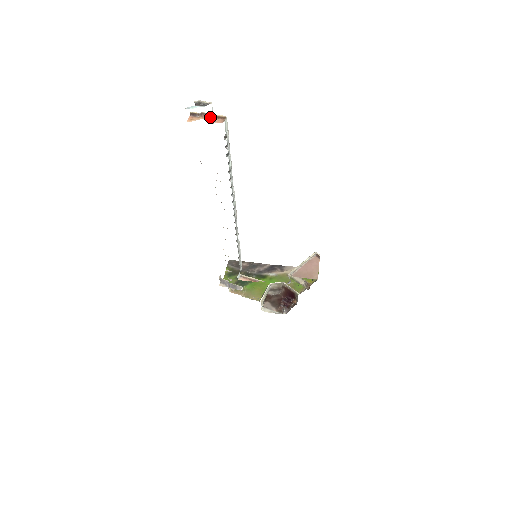
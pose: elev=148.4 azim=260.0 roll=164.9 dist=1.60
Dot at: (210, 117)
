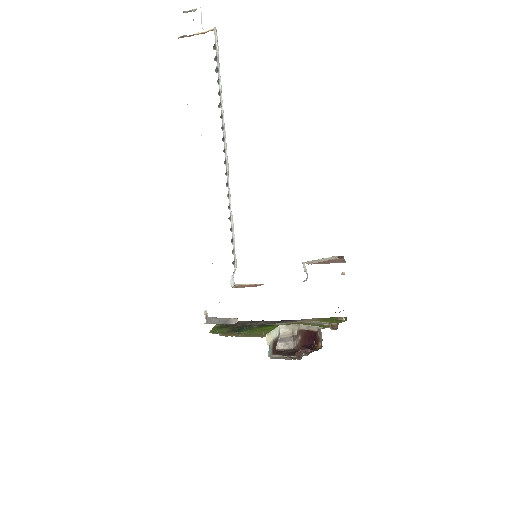
Dot at: occluded
